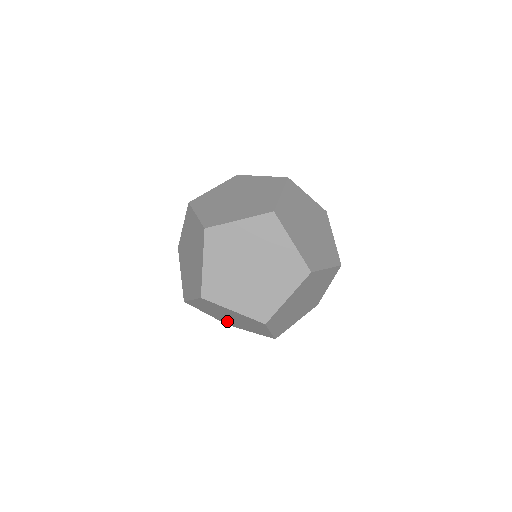
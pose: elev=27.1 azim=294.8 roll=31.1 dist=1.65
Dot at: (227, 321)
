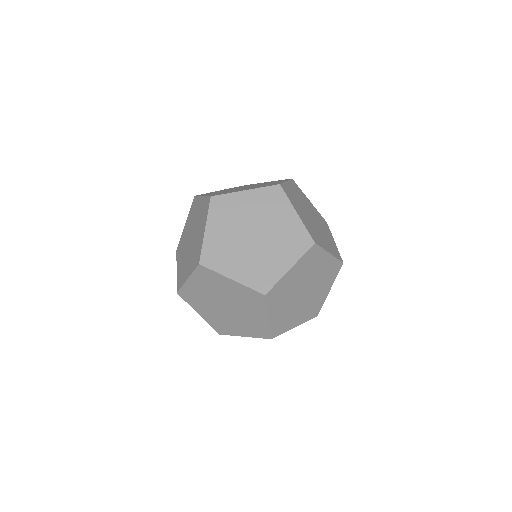
Dot at: occluded
